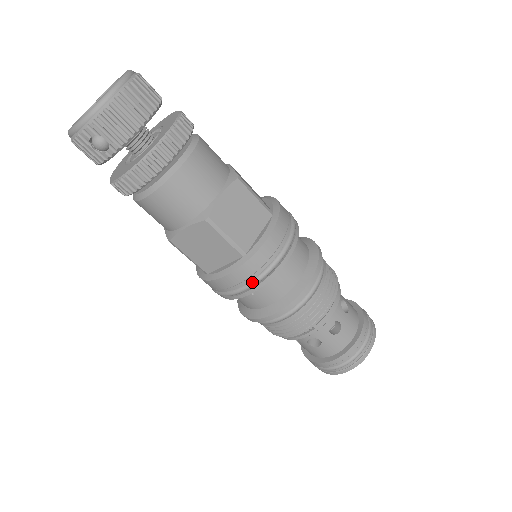
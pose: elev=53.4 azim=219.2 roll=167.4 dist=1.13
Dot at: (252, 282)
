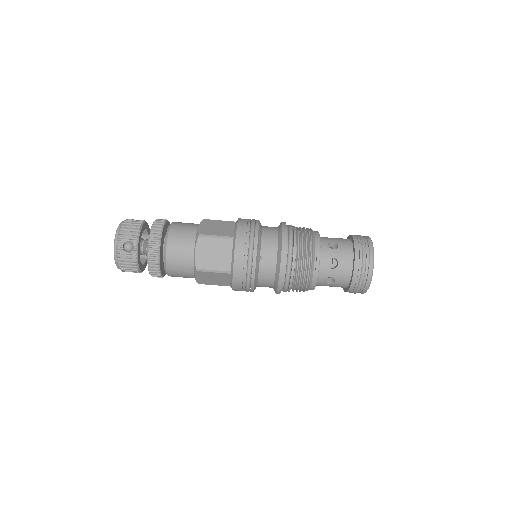
Dot at: (249, 246)
